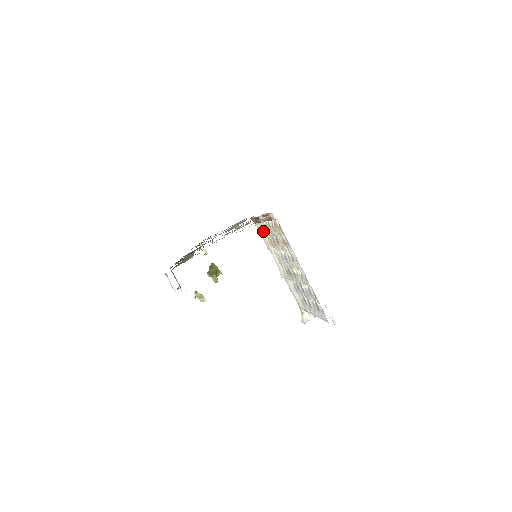
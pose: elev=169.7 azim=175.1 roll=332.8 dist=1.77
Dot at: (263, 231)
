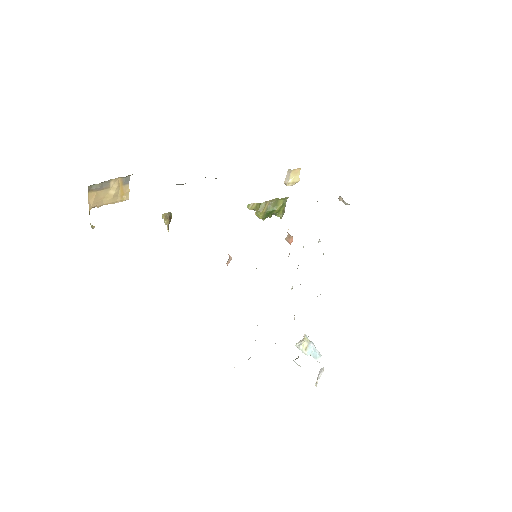
Dot at: occluded
